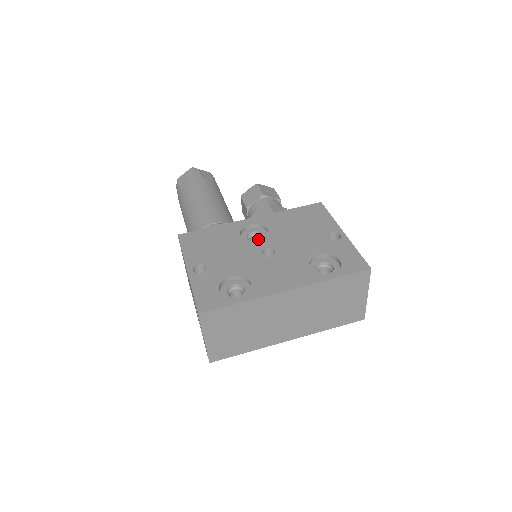
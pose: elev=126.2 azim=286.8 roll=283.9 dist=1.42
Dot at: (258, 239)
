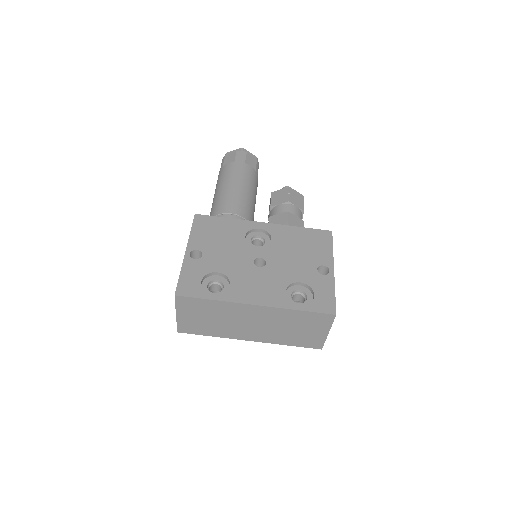
Dot at: (261, 243)
